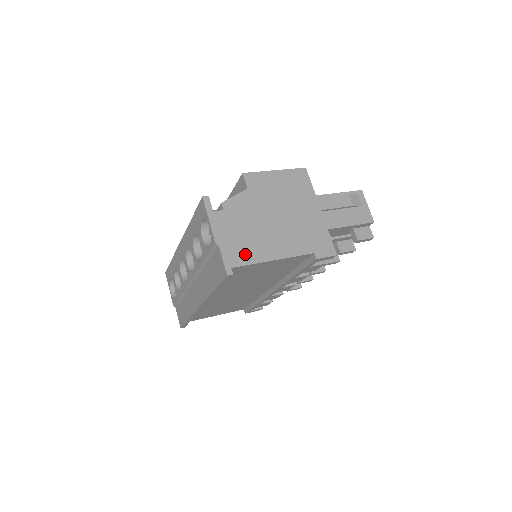
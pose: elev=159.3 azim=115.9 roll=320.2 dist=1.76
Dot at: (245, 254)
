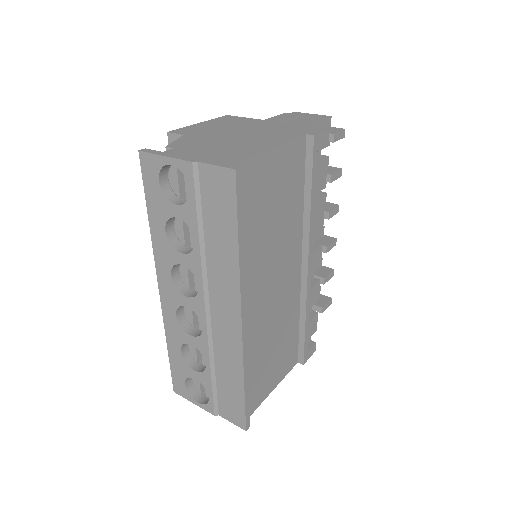
Dot at: (236, 156)
